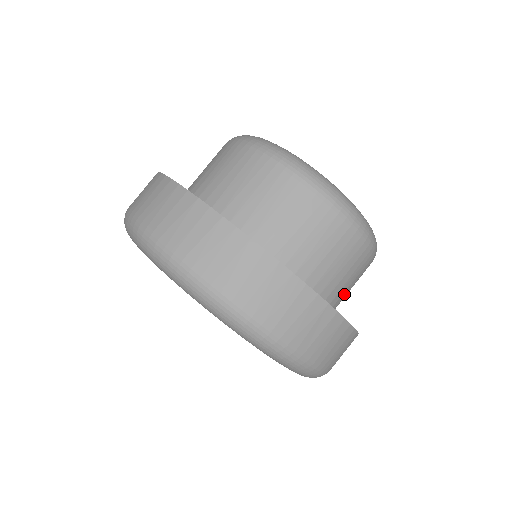
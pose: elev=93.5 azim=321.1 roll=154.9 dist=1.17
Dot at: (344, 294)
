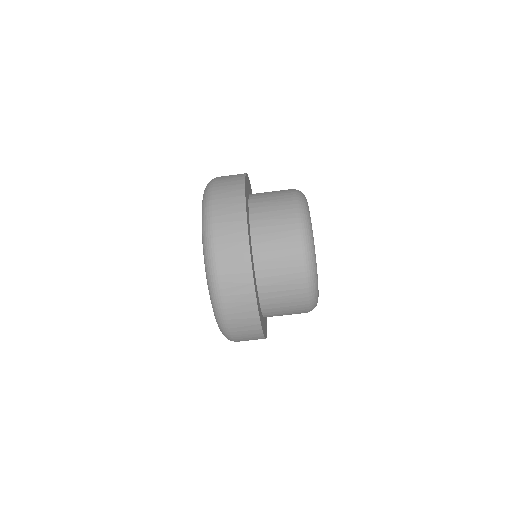
Dot at: (275, 306)
